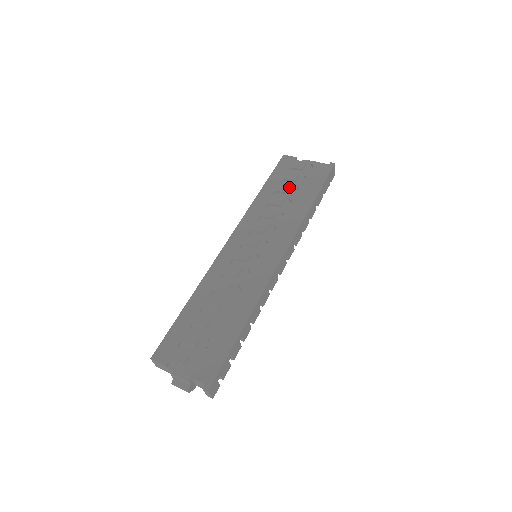
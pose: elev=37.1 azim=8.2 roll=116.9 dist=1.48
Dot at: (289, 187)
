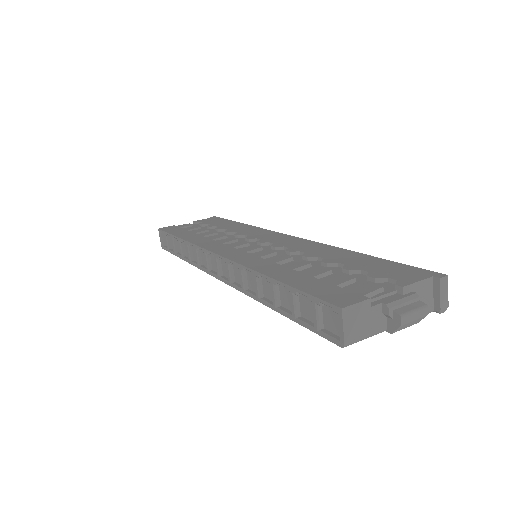
Dot at: (203, 228)
